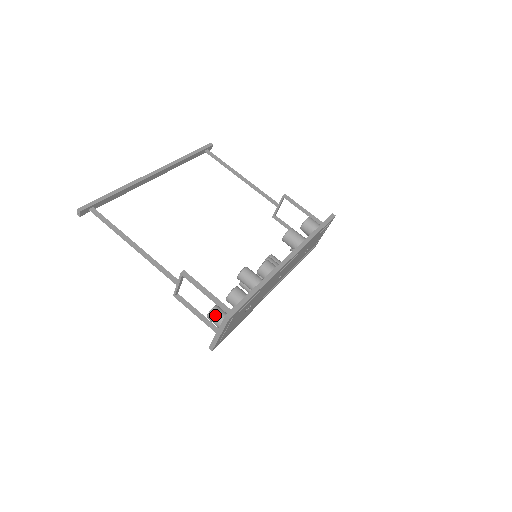
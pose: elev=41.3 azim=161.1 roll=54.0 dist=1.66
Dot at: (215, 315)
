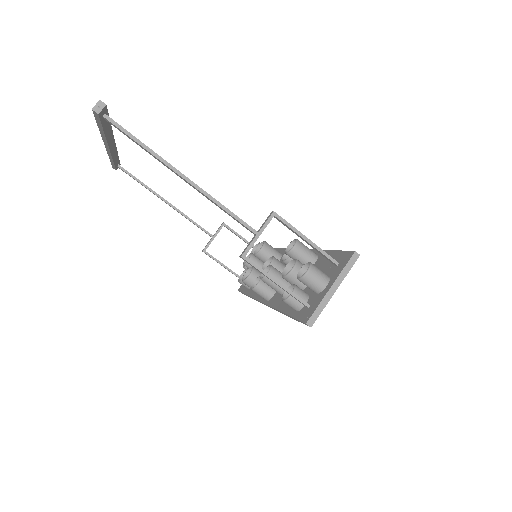
Dot at: (318, 269)
